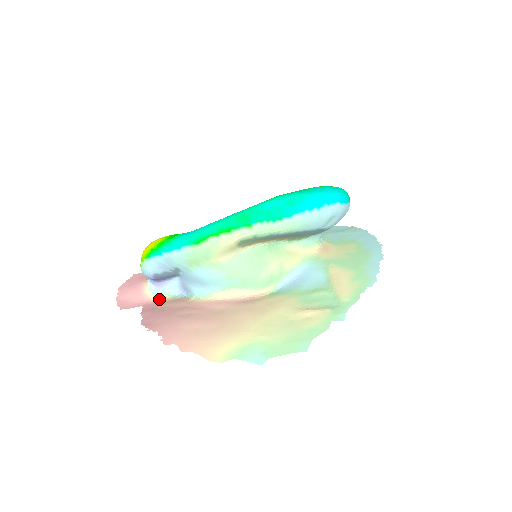
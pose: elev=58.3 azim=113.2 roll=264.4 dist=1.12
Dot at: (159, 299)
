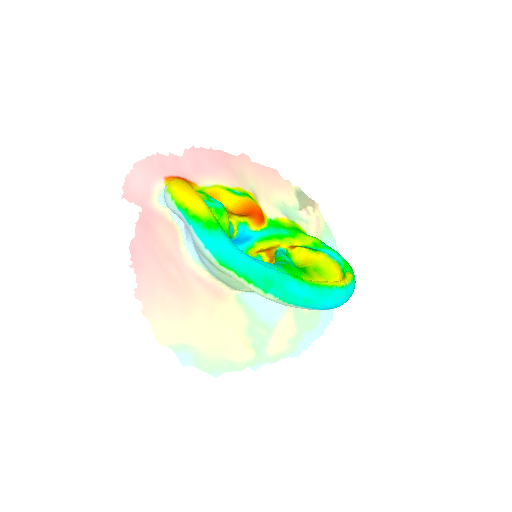
Dot at: (160, 210)
